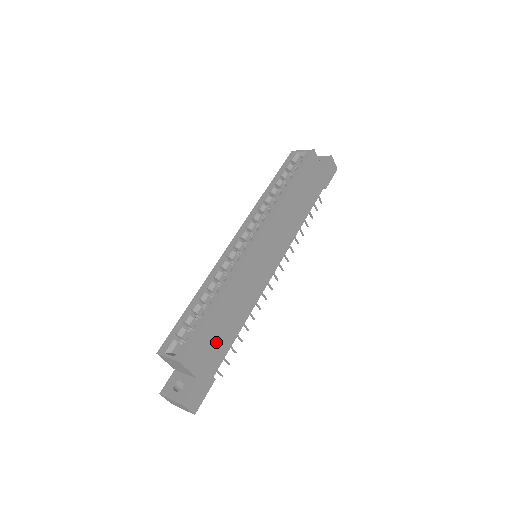
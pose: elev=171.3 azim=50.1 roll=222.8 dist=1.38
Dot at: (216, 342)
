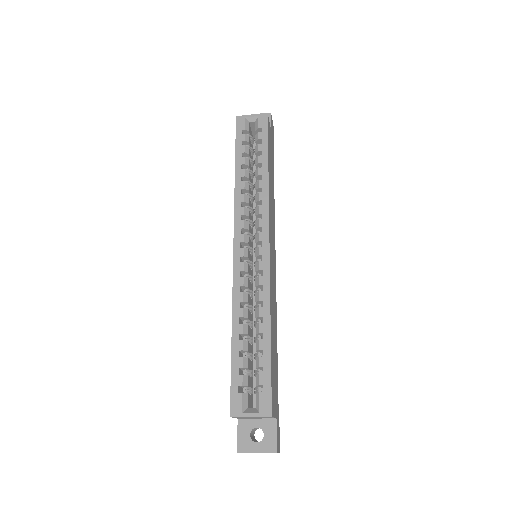
Dot at: (275, 371)
